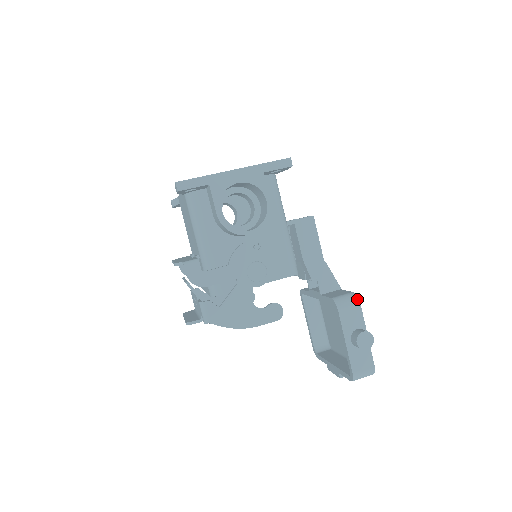
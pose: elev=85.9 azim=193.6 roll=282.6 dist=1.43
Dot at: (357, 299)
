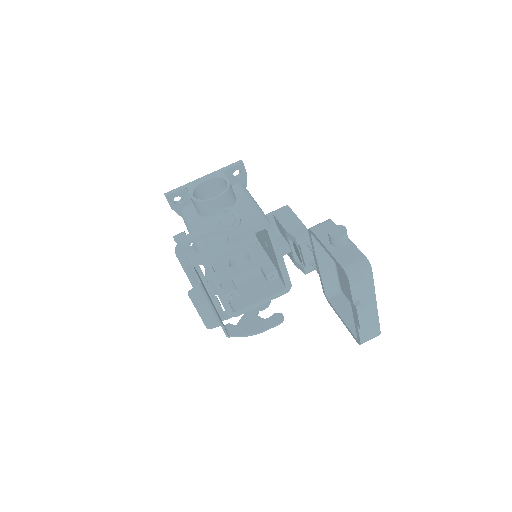
Dot at: (328, 219)
